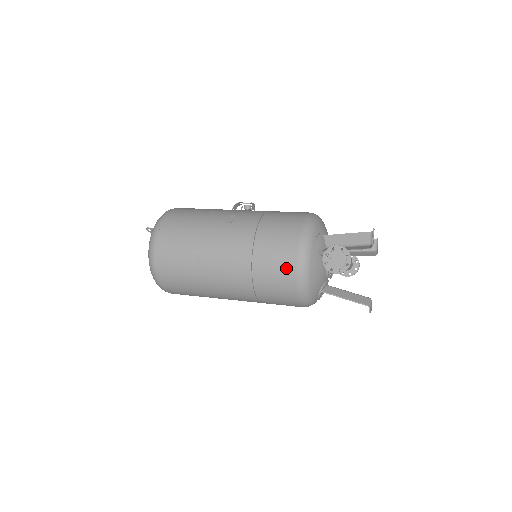
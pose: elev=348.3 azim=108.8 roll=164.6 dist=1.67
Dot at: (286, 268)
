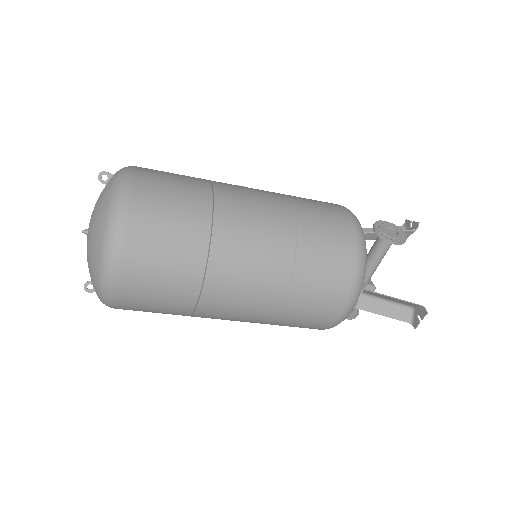
Dot at: (342, 226)
